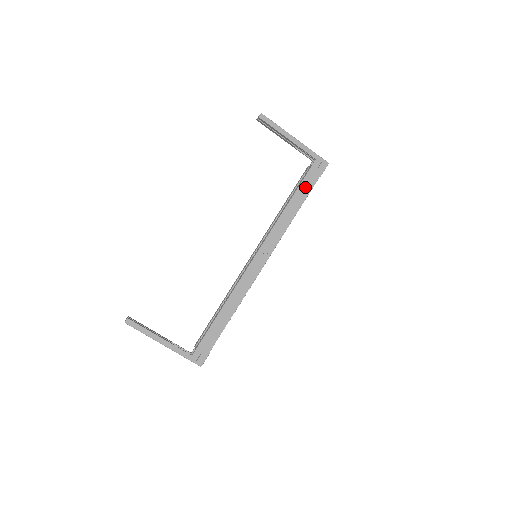
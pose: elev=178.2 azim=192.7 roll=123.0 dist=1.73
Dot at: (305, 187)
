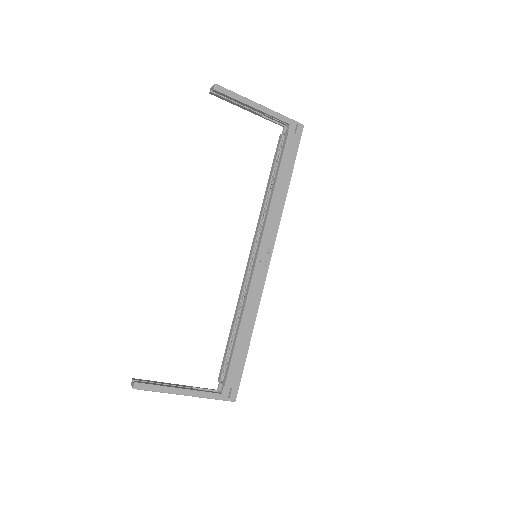
Dot at: (288, 160)
